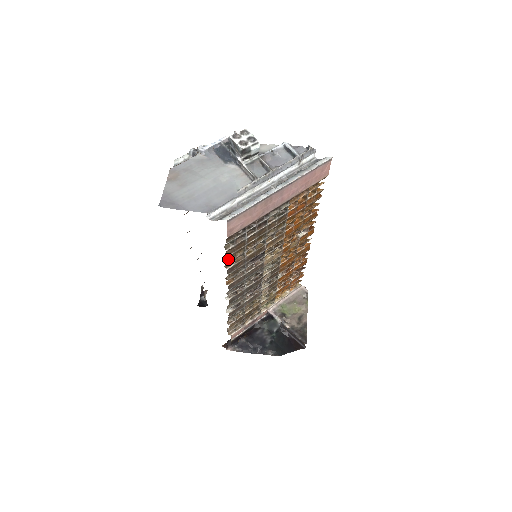
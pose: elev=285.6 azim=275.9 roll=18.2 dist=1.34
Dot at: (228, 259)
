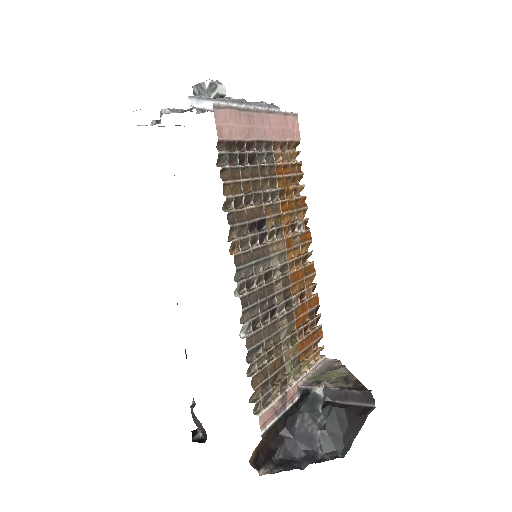
Dot at: (224, 194)
